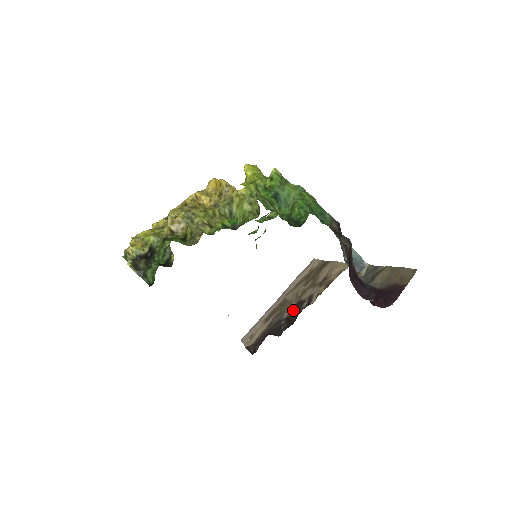
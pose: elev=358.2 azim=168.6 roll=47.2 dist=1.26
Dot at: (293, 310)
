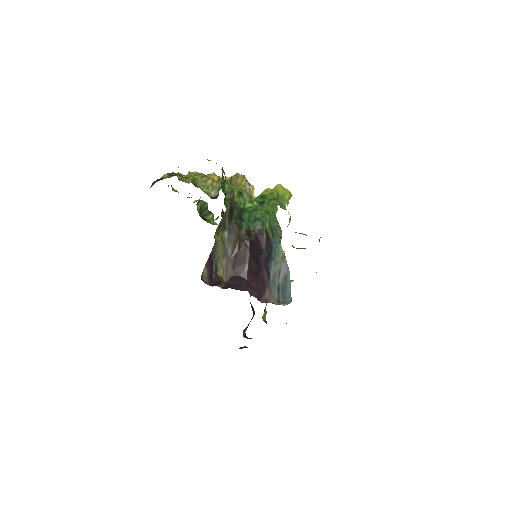
Dot at: occluded
